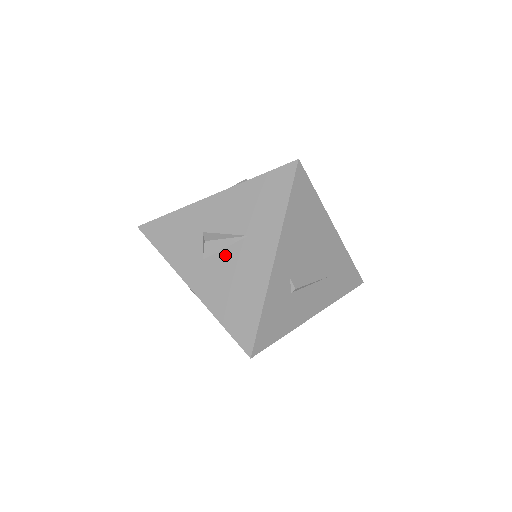
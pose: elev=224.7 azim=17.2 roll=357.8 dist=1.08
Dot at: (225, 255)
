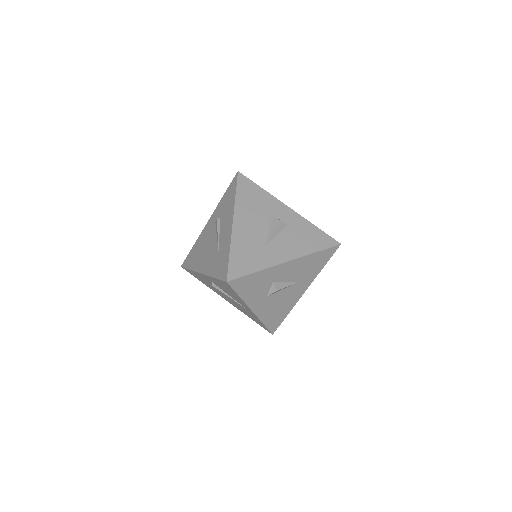
Dot at: (281, 293)
